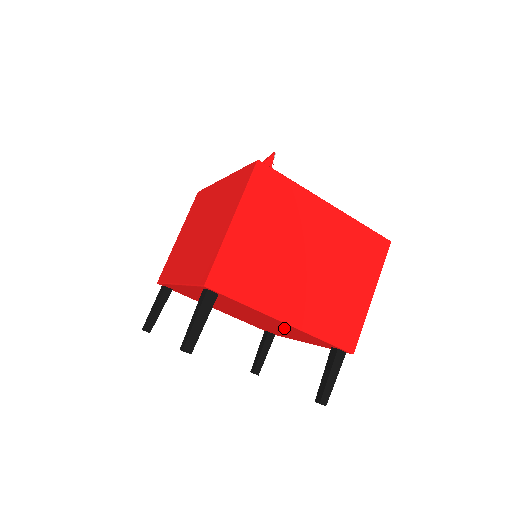
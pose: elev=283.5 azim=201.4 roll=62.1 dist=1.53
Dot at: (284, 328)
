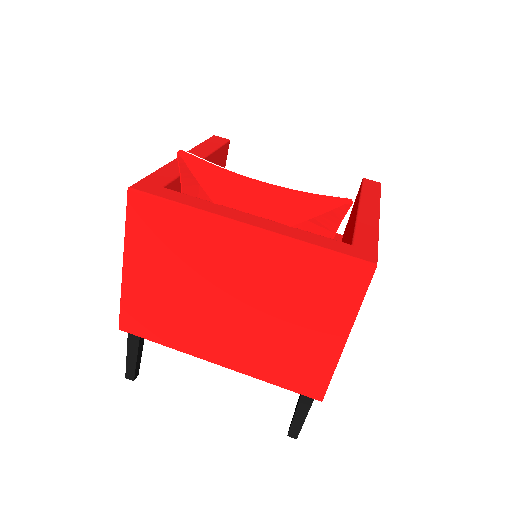
Dot at: occluded
